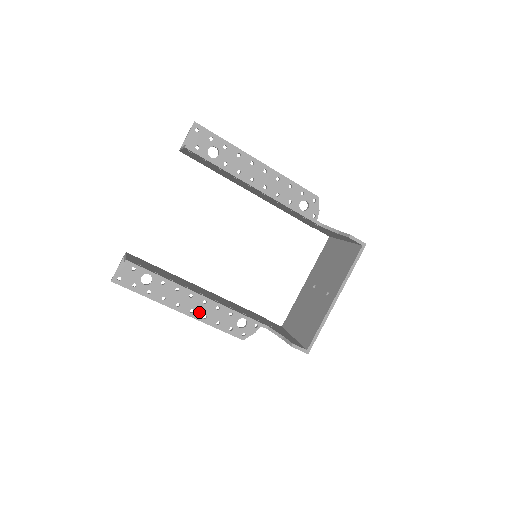
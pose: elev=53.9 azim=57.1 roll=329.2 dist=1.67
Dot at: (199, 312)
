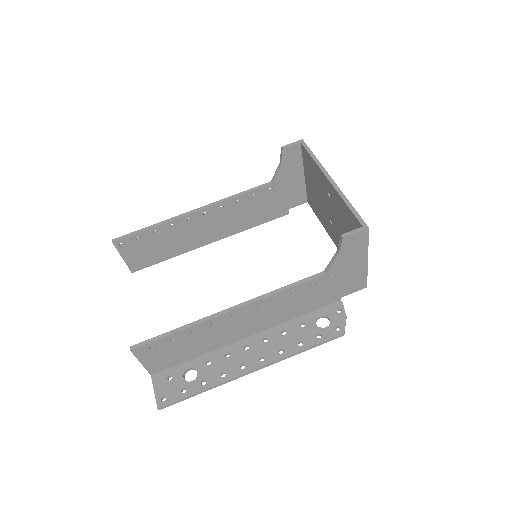
Dot at: (270, 353)
